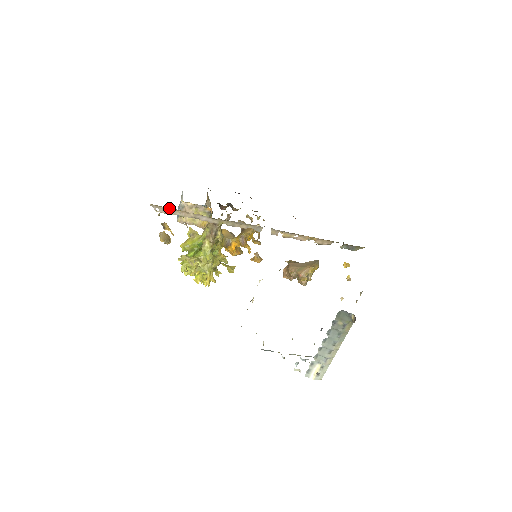
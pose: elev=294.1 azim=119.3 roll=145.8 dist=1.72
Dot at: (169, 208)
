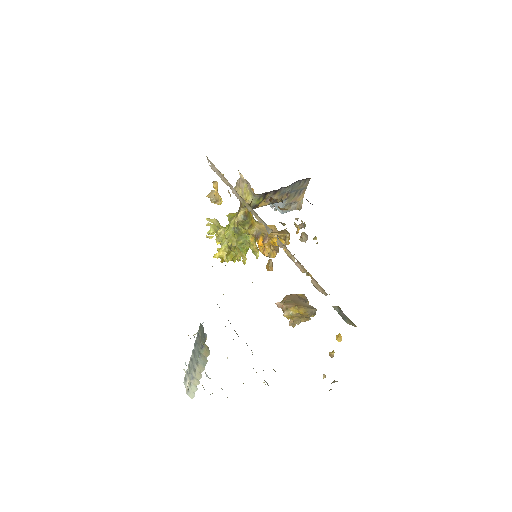
Dot at: occluded
